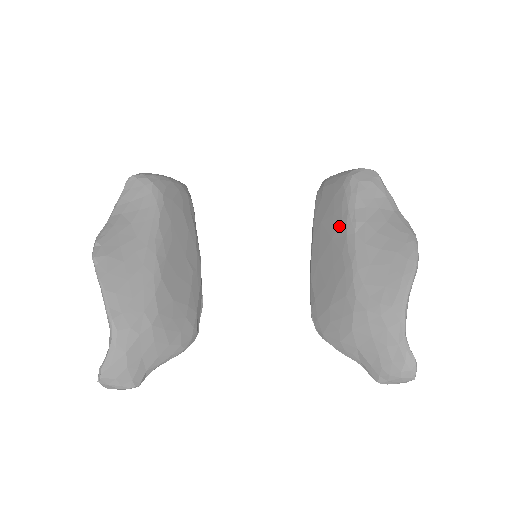
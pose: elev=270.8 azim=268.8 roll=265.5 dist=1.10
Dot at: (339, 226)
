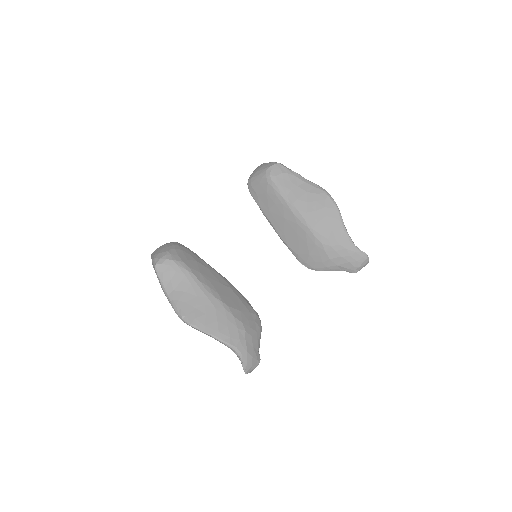
Dot at: (284, 210)
